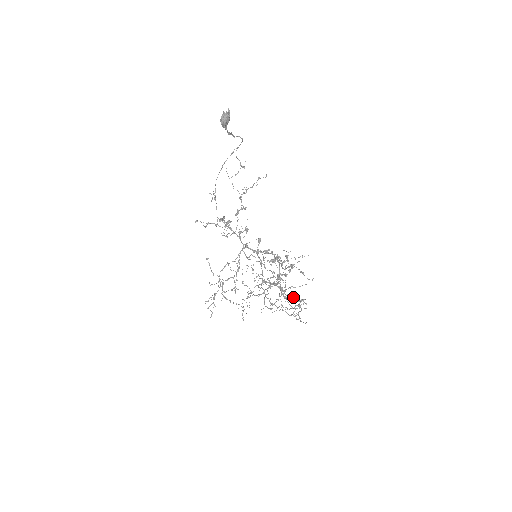
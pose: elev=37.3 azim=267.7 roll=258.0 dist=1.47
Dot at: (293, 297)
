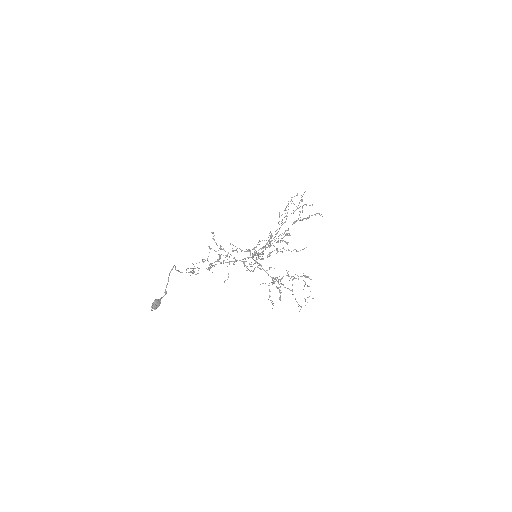
Dot at: occluded
